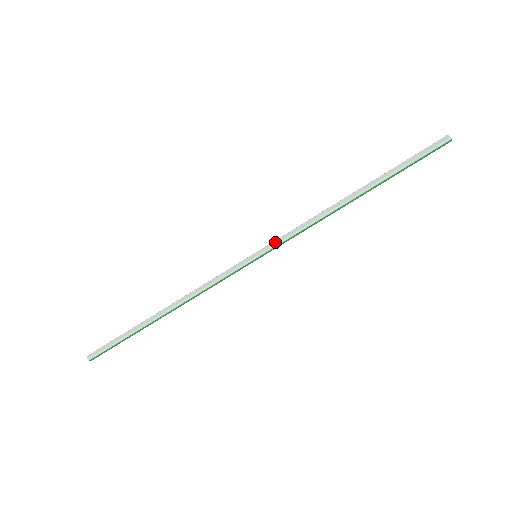
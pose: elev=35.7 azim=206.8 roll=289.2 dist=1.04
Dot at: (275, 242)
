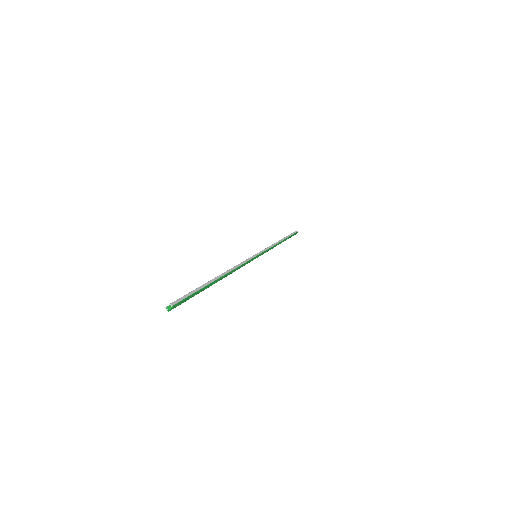
Dot at: occluded
